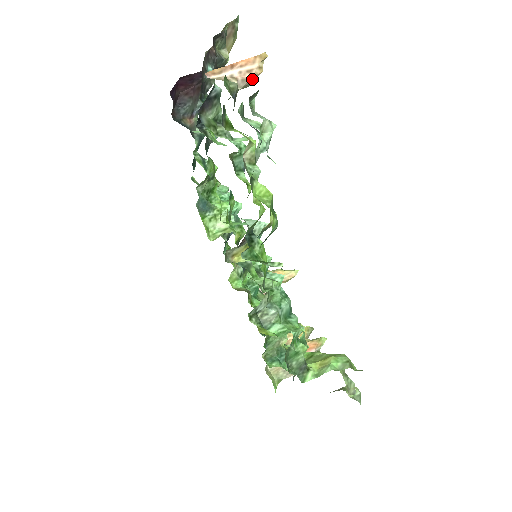
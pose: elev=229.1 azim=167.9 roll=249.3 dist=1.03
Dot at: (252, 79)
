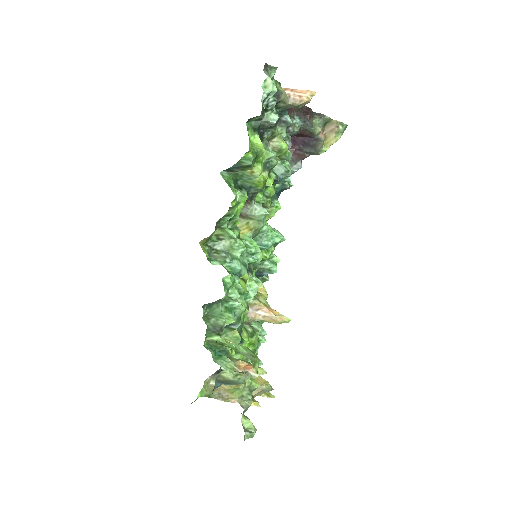
Dot at: (300, 102)
